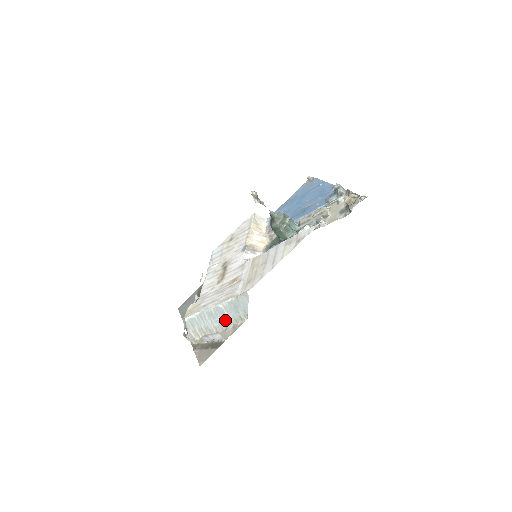
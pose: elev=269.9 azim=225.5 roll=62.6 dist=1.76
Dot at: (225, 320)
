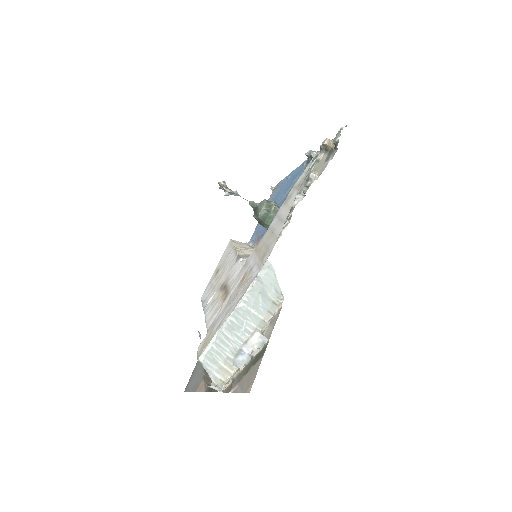
Dot at: (255, 322)
